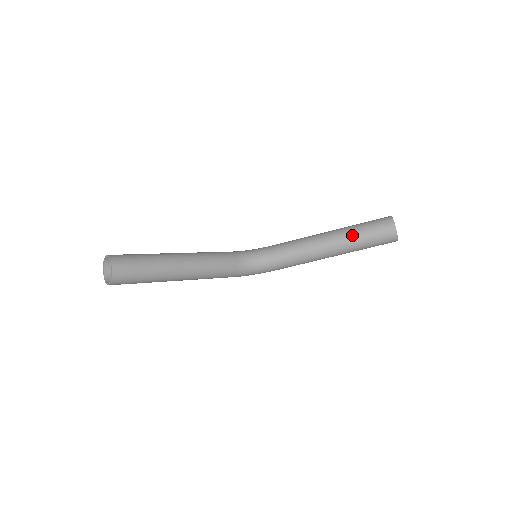
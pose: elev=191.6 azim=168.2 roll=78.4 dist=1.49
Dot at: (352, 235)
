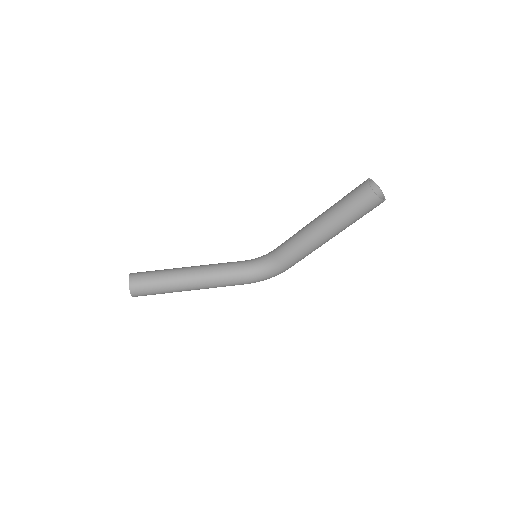
Dot at: (333, 209)
